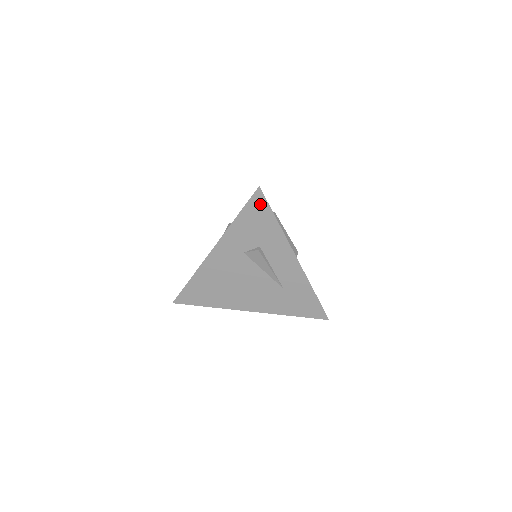
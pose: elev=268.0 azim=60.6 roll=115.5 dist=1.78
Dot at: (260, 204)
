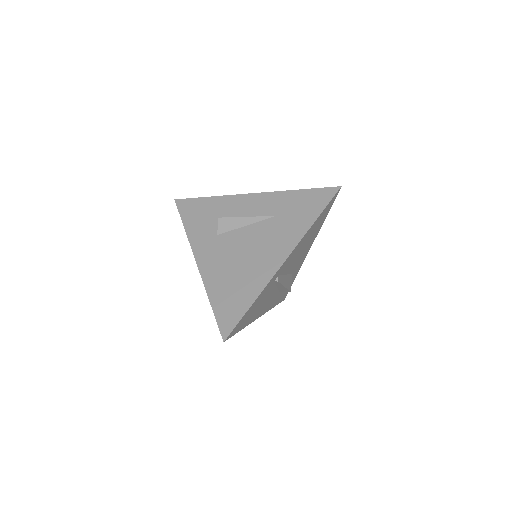
Dot at: (187, 204)
